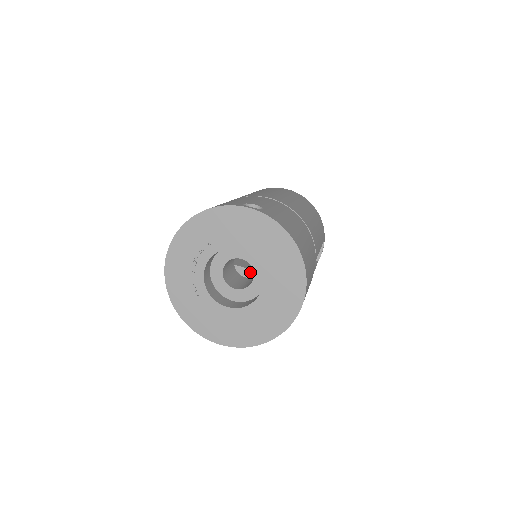
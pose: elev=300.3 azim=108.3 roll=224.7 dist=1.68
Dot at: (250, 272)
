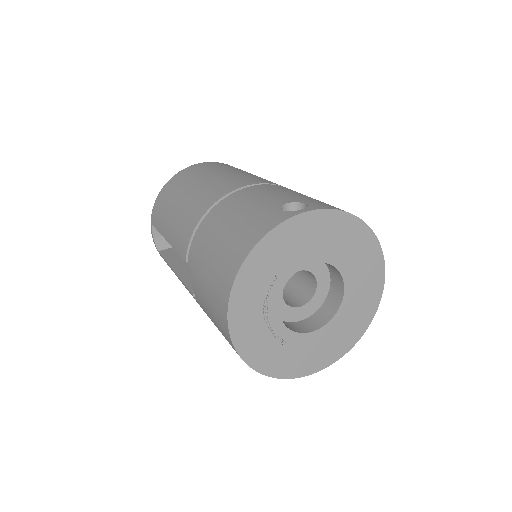
Dot at: occluded
